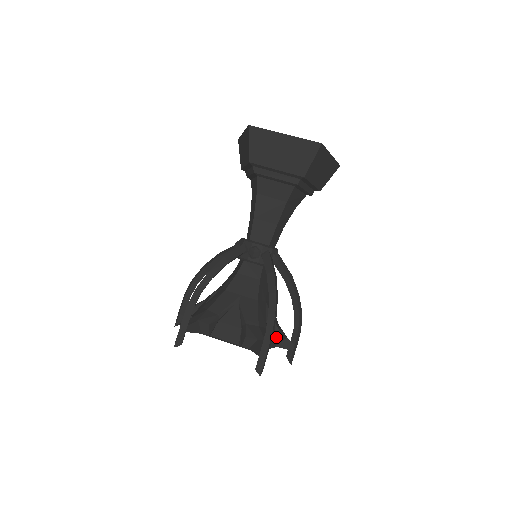
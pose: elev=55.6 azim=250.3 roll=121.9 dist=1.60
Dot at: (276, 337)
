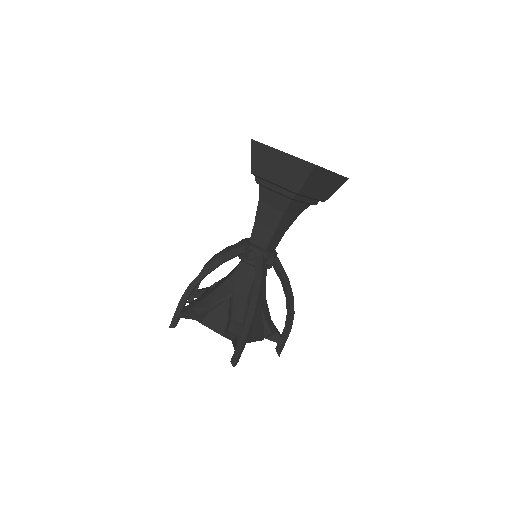
Dot at: (265, 331)
